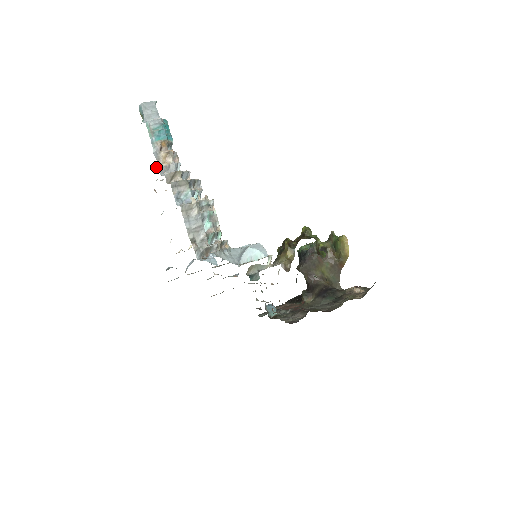
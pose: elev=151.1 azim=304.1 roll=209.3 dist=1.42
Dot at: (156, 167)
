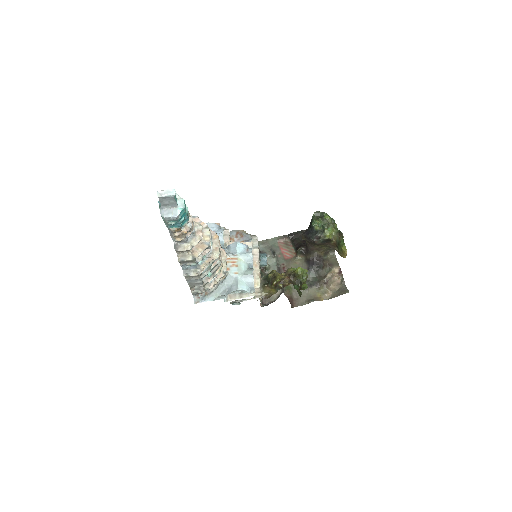
Dot at: occluded
